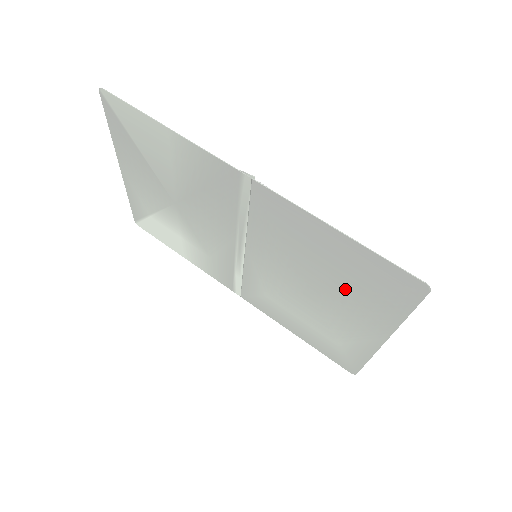
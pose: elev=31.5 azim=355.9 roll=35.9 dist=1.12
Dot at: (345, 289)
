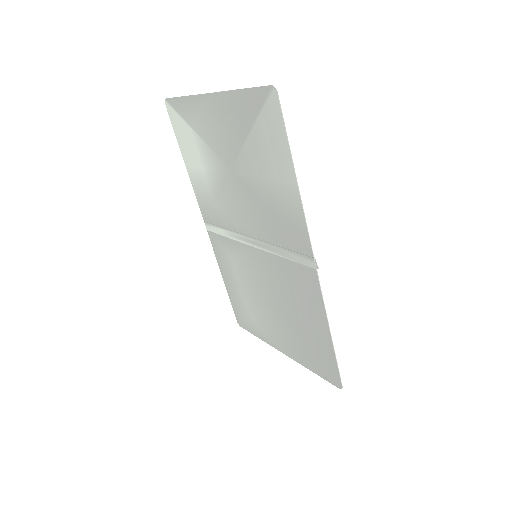
Dot at: (295, 332)
